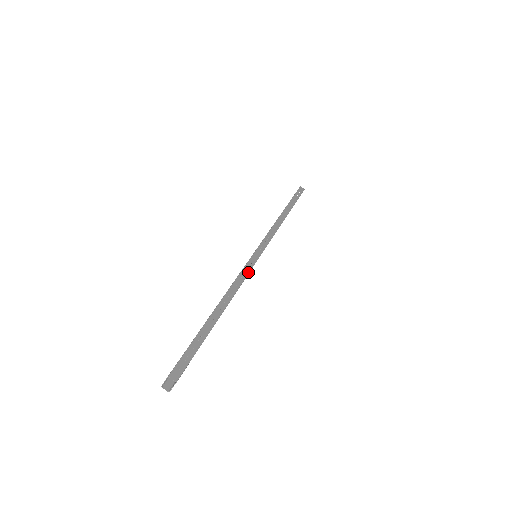
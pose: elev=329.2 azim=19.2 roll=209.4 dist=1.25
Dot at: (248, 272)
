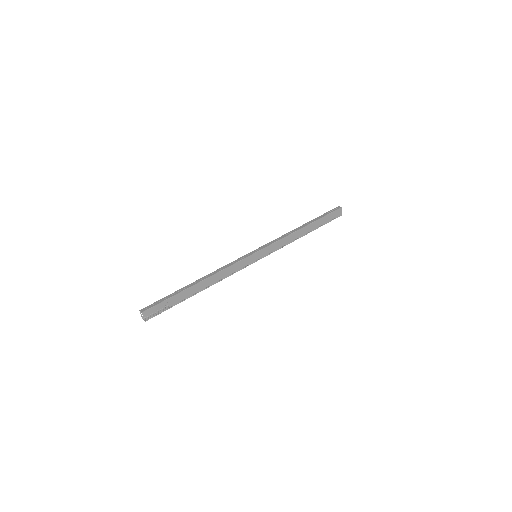
Dot at: (234, 263)
